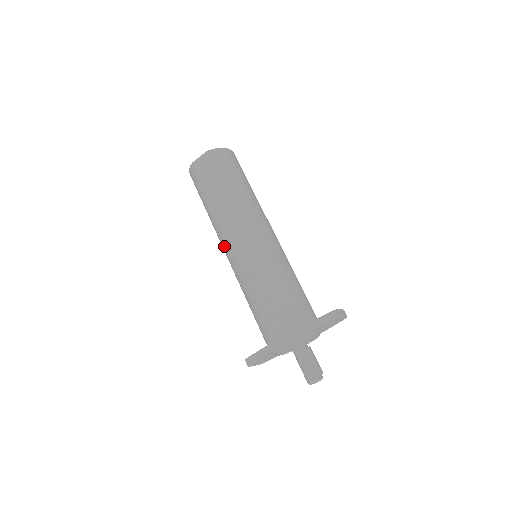
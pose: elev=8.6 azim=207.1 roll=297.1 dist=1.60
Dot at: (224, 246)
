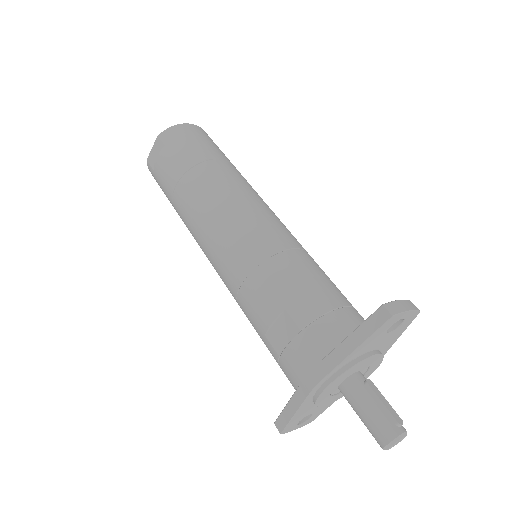
Dot at: (206, 256)
